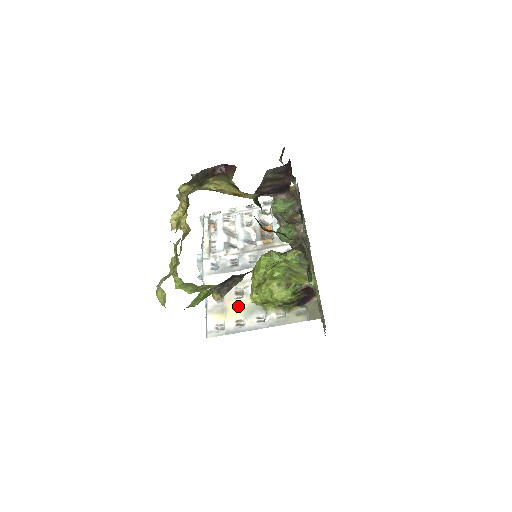
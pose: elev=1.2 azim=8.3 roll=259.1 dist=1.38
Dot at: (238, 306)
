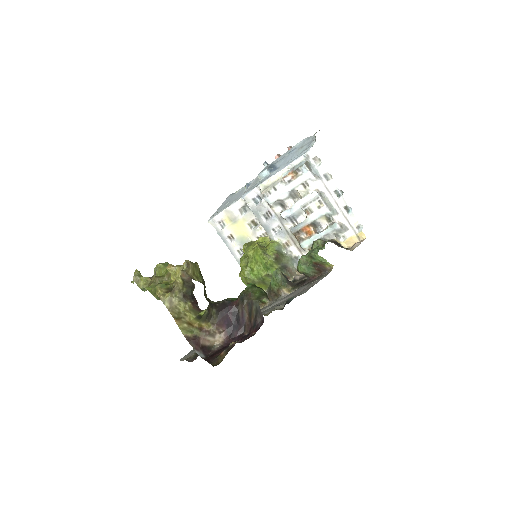
Dot at: (242, 230)
